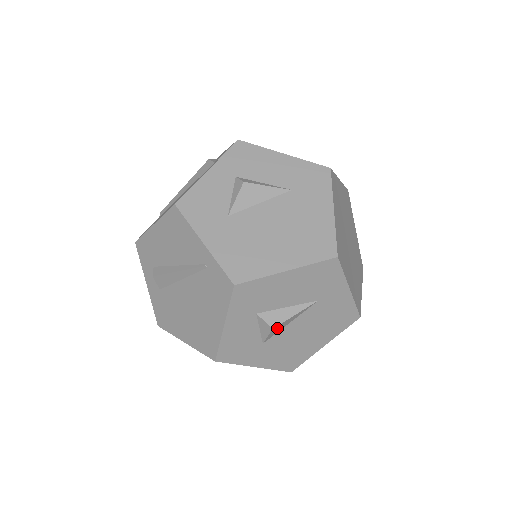
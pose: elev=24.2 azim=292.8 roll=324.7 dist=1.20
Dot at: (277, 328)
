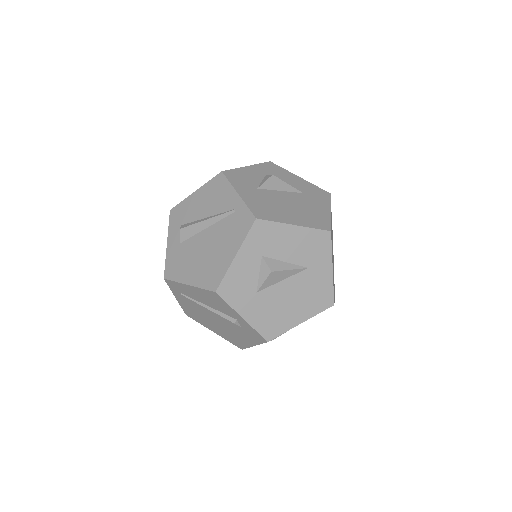
Dot at: (273, 276)
